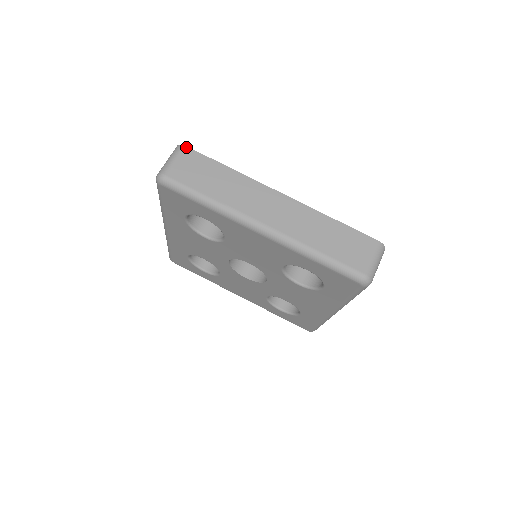
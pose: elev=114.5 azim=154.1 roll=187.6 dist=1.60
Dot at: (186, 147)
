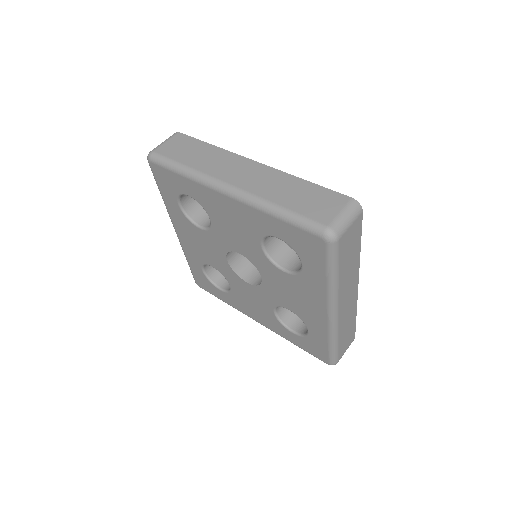
Dot at: (179, 133)
